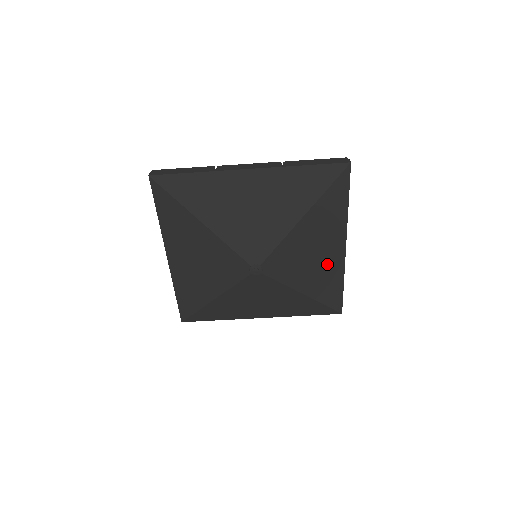
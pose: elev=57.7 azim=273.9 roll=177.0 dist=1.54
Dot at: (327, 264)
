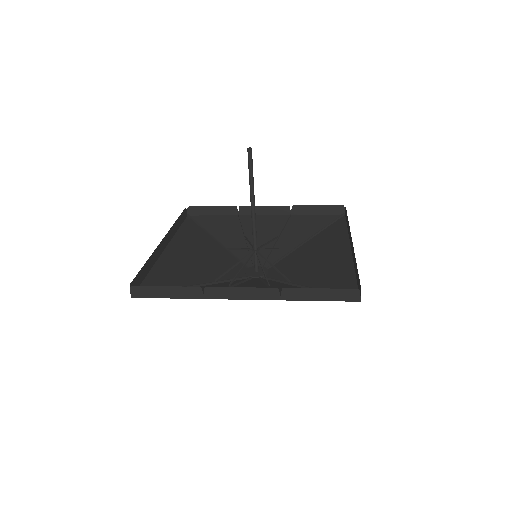
Dot at: (330, 248)
